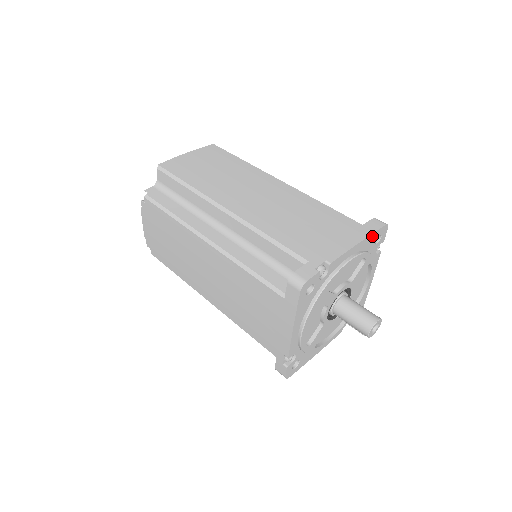
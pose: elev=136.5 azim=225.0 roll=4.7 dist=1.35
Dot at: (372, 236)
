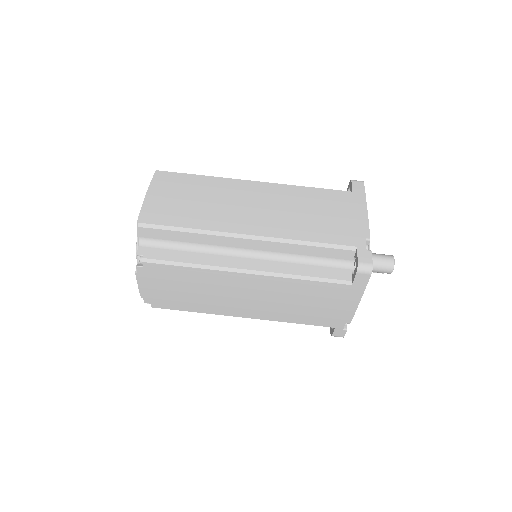
Dot at: (364, 198)
